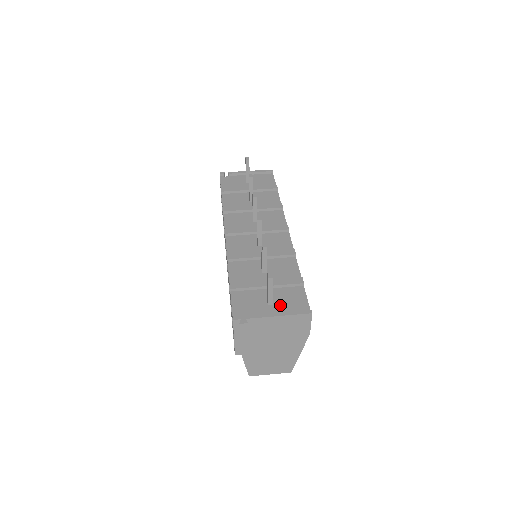
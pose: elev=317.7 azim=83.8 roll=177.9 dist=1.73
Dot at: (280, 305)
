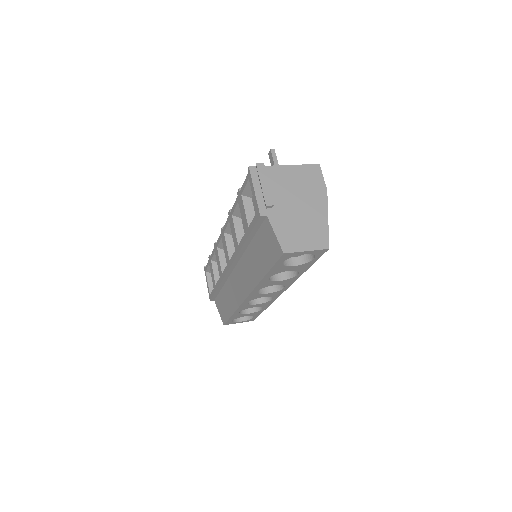
Dot at: occluded
